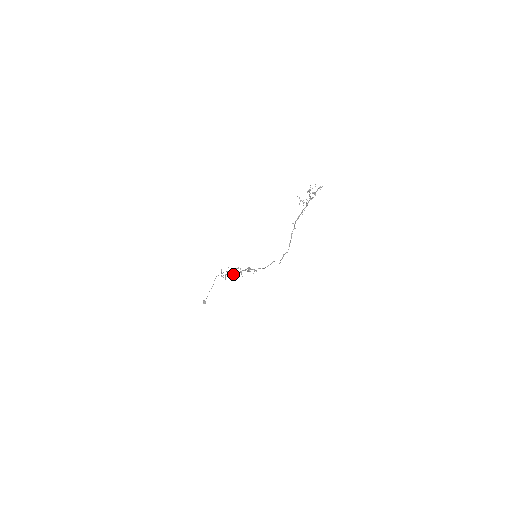
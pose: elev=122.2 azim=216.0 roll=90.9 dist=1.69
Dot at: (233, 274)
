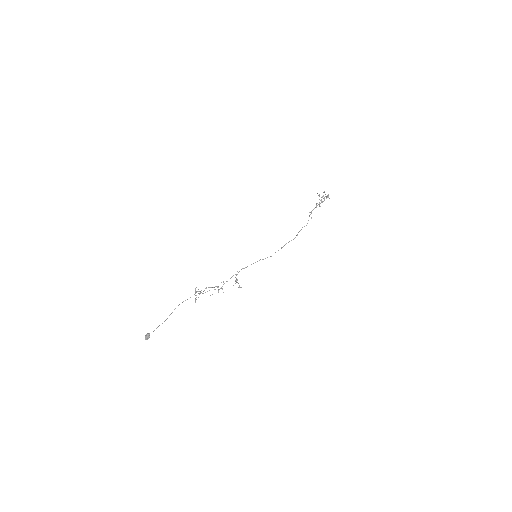
Dot at: occluded
